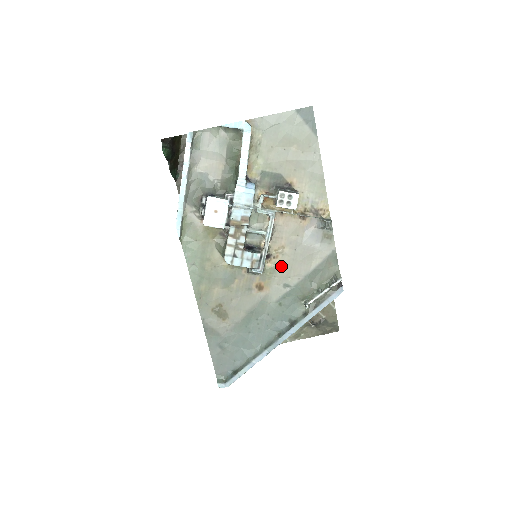
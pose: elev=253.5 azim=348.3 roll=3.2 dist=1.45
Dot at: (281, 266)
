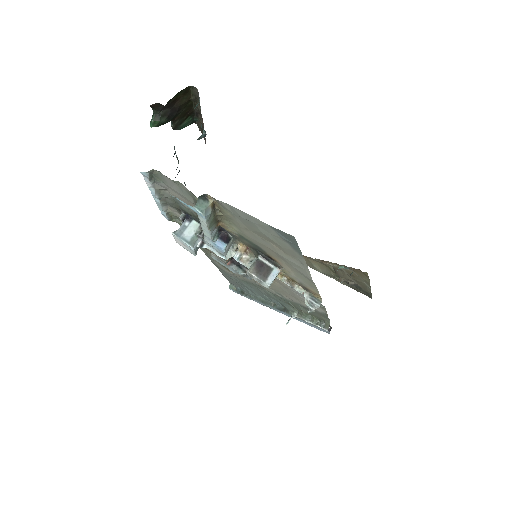
Dot at: (272, 285)
